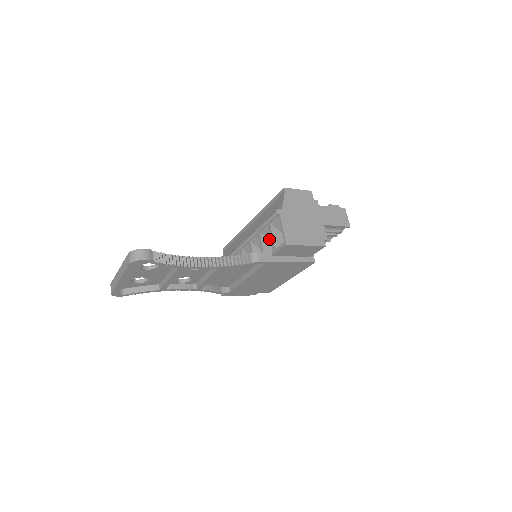
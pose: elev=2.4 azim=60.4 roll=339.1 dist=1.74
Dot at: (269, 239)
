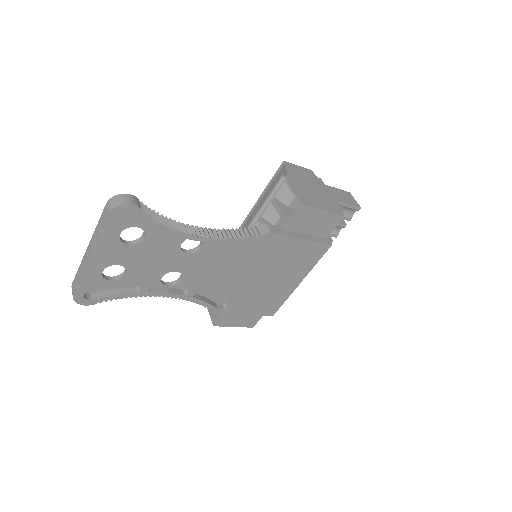
Dot at: (273, 223)
